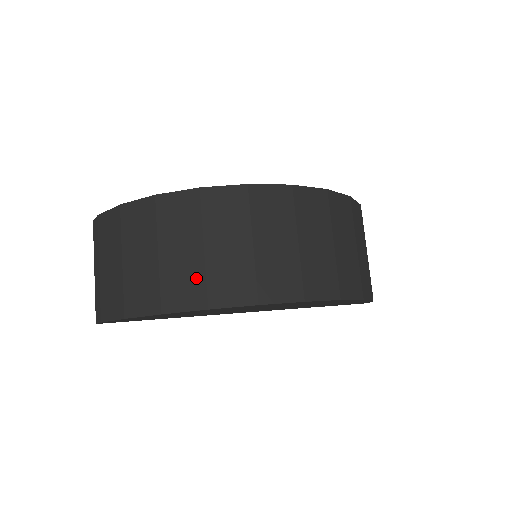
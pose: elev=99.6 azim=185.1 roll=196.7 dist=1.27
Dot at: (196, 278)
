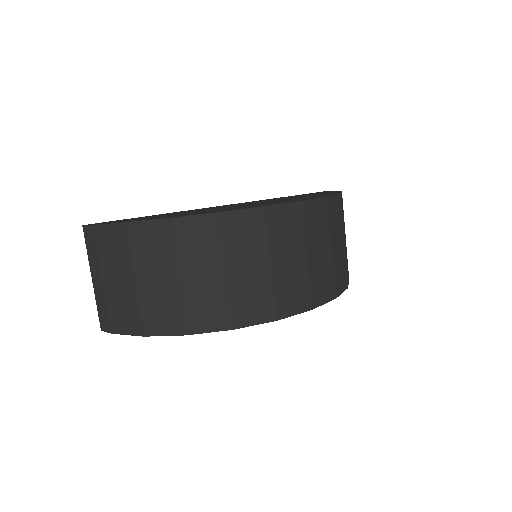
Dot at: (219, 302)
